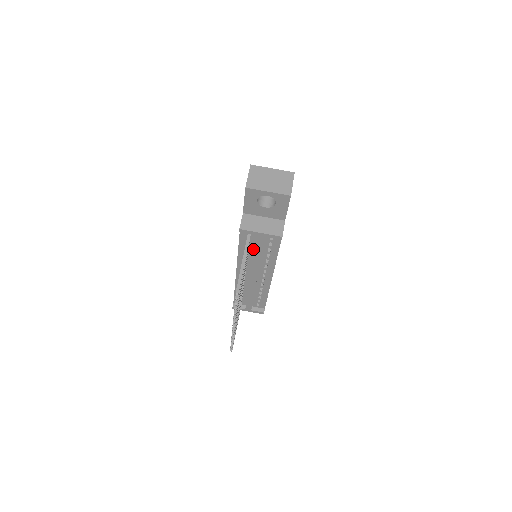
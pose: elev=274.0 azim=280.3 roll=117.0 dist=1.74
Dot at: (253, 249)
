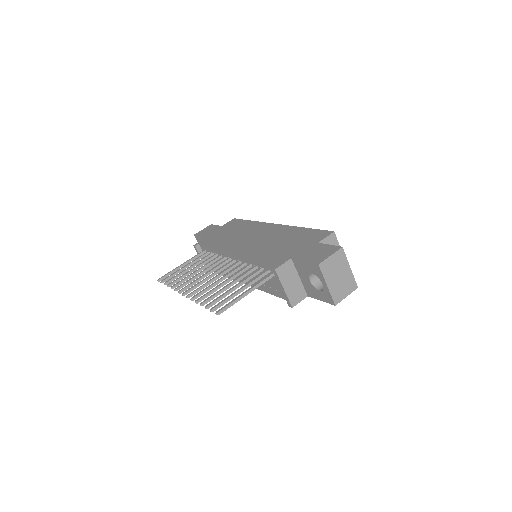
Dot at: occluded
